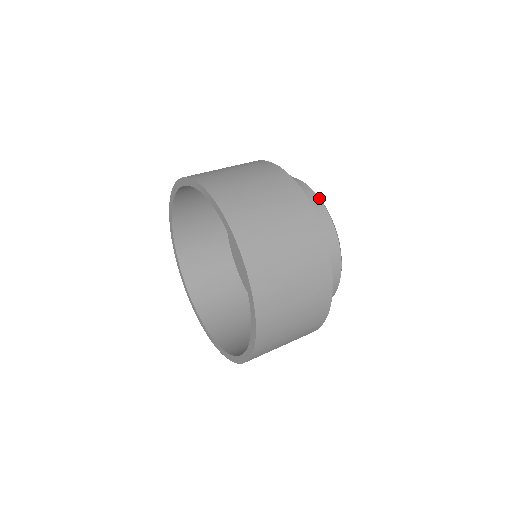
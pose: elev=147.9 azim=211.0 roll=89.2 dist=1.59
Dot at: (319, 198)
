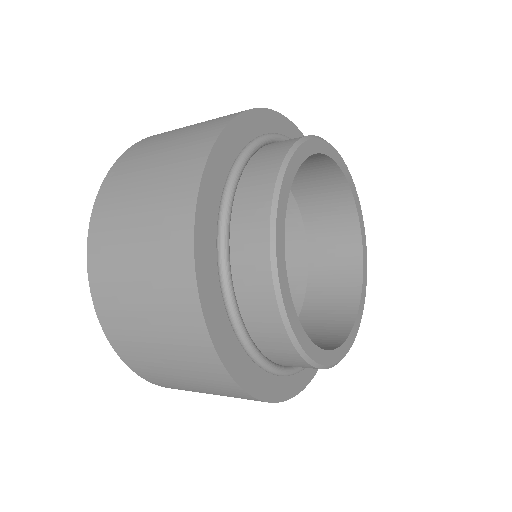
Dot at: (280, 164)
